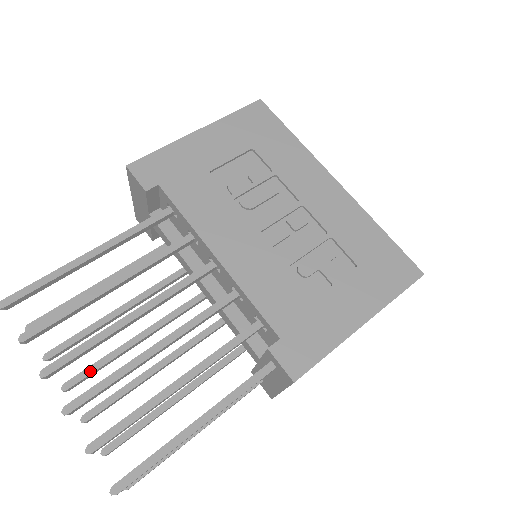
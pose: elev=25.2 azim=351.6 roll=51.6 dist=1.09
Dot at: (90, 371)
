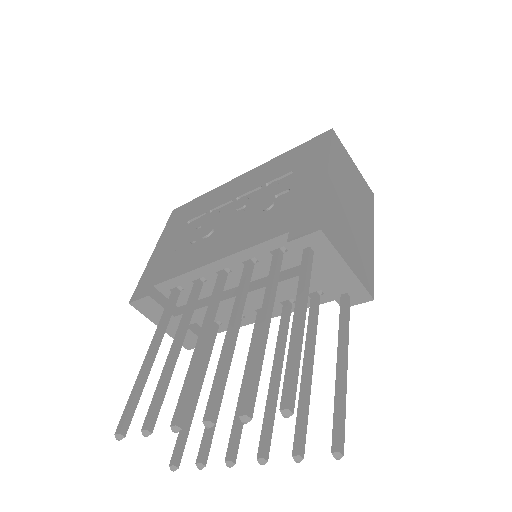
Dot at: (234, 432)
